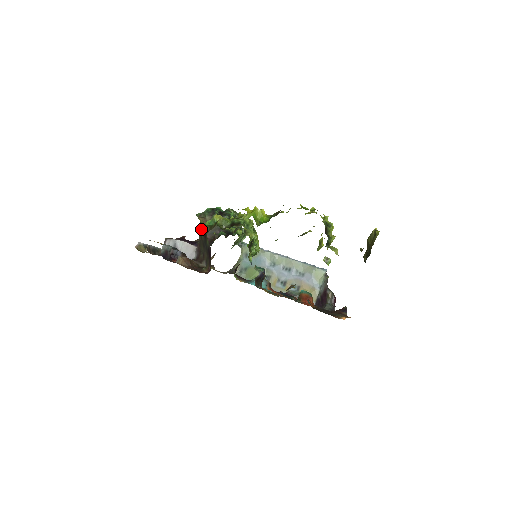
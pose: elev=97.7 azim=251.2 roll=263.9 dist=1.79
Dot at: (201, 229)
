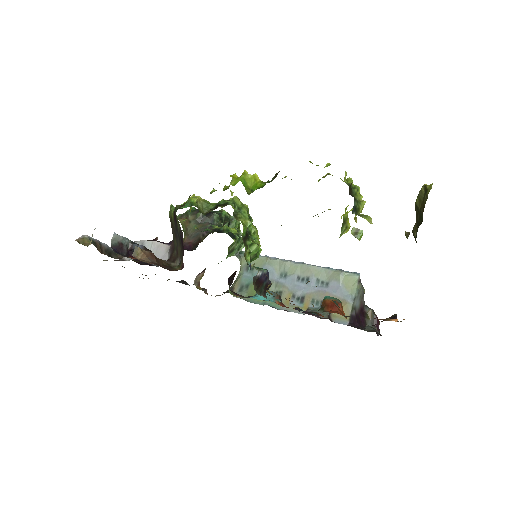
Dot at: (171, 212)
